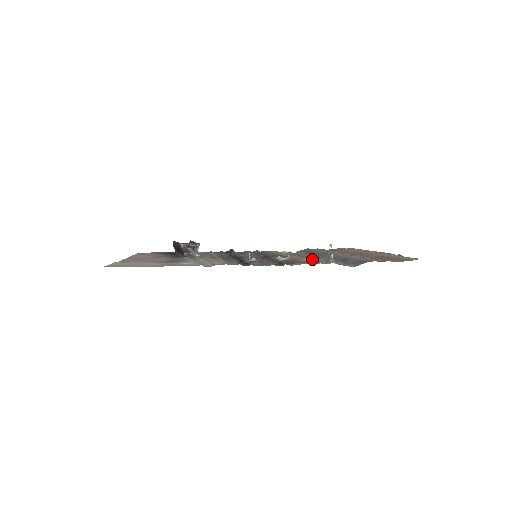
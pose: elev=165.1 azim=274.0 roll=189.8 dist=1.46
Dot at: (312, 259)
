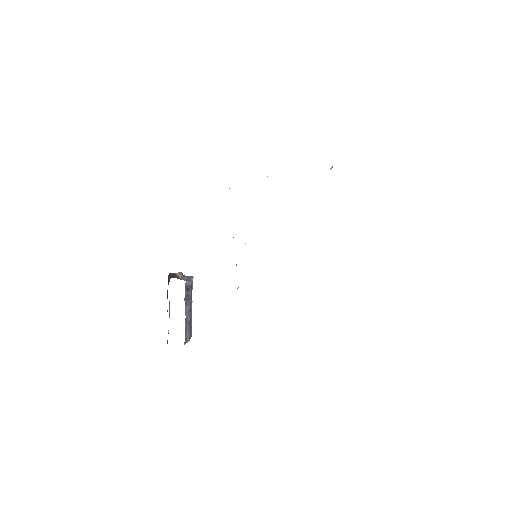
Dot at: occluded
